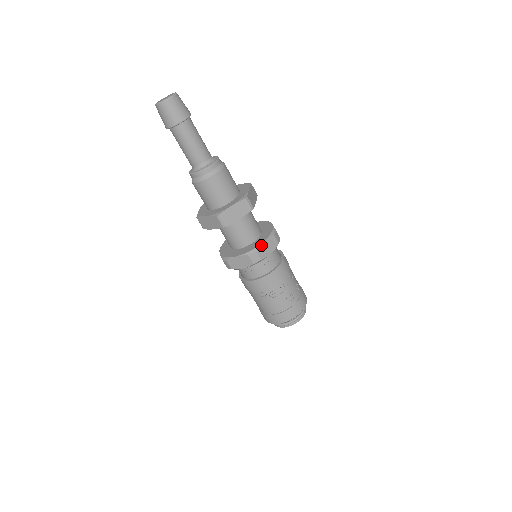
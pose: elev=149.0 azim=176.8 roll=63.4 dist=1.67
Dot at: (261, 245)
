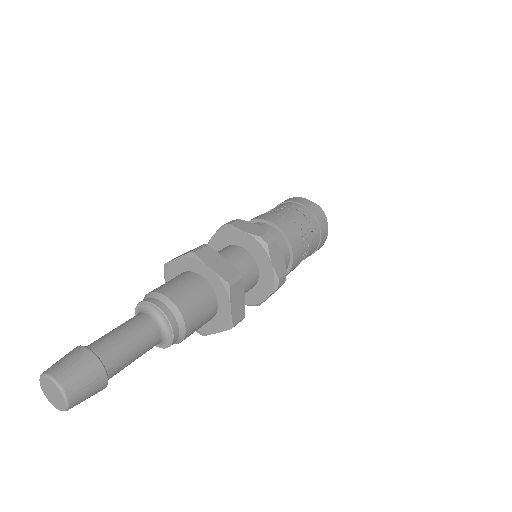
Dot at: (274, 270)
